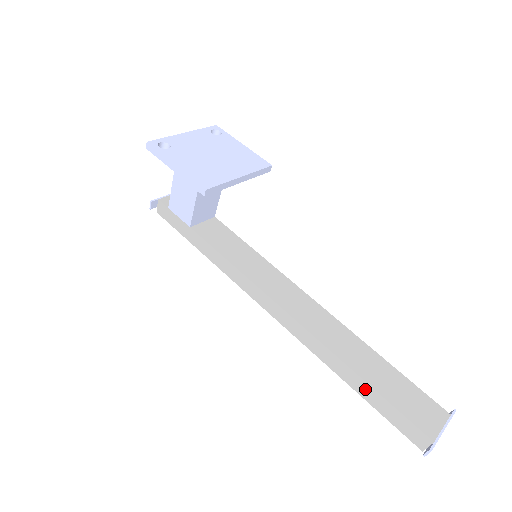
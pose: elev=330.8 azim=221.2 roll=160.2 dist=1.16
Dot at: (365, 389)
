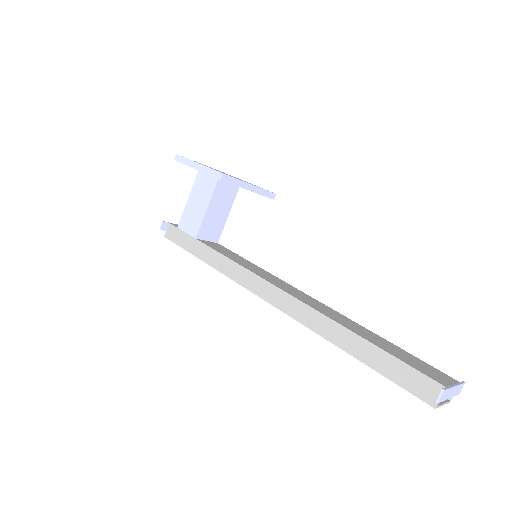
Dot at: (366, 350)
